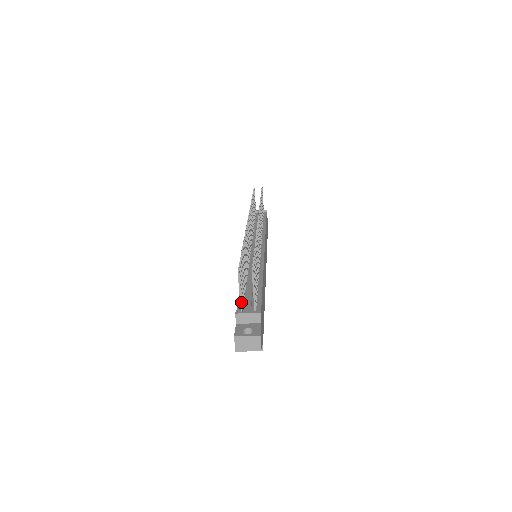
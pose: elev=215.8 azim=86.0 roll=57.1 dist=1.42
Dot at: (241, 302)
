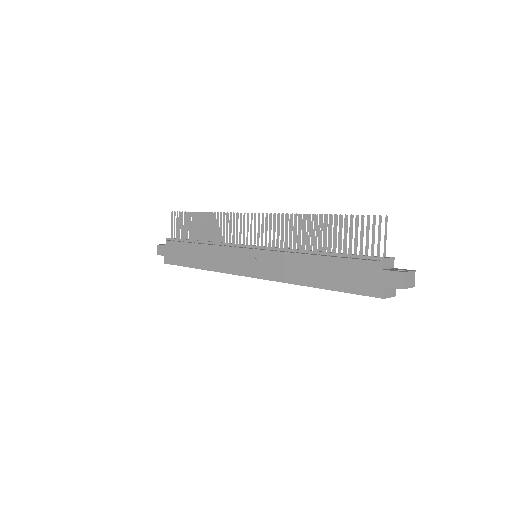
Dot at: (379, 249)
